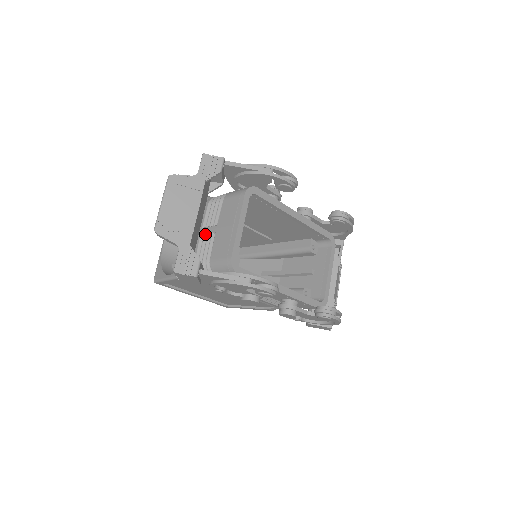
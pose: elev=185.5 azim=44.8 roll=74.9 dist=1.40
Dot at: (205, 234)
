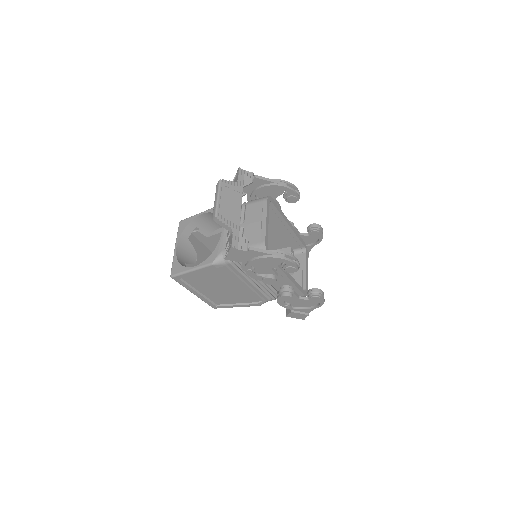
Dot at: occluded
